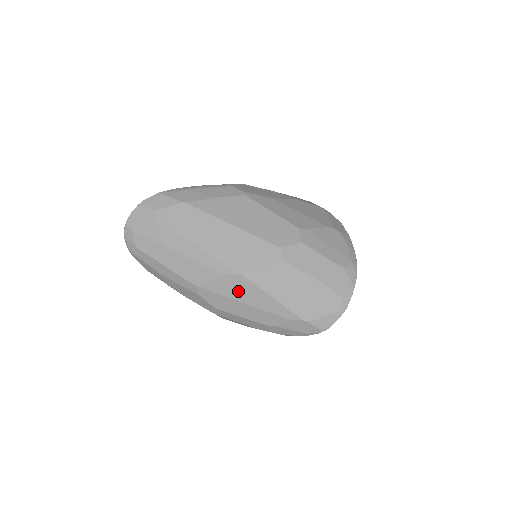
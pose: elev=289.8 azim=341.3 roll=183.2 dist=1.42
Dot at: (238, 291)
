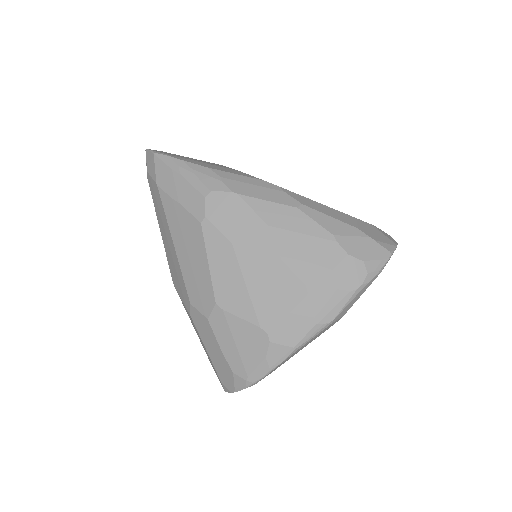
Dot at: occluded
